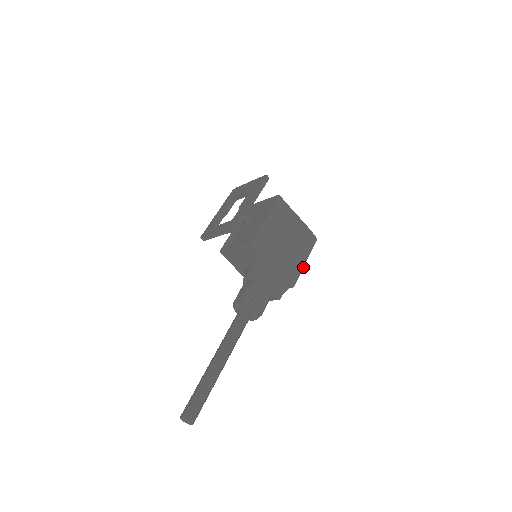
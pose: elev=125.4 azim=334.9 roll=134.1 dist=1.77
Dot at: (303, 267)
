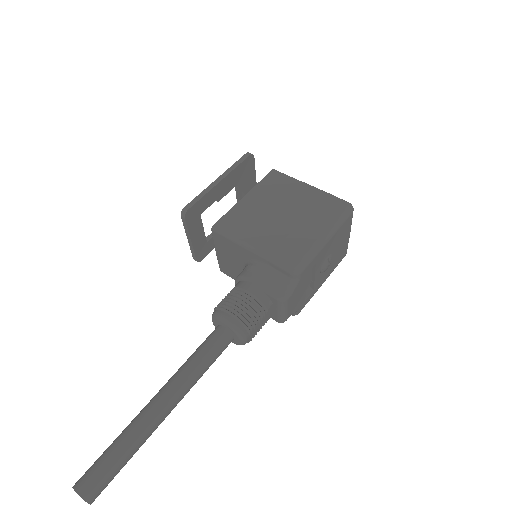
Dot at: (320, 245)
